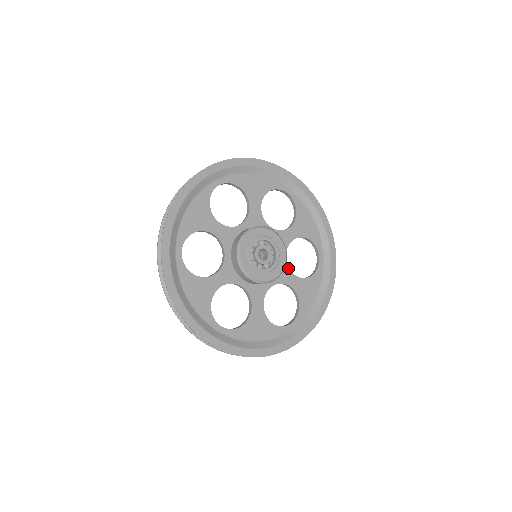
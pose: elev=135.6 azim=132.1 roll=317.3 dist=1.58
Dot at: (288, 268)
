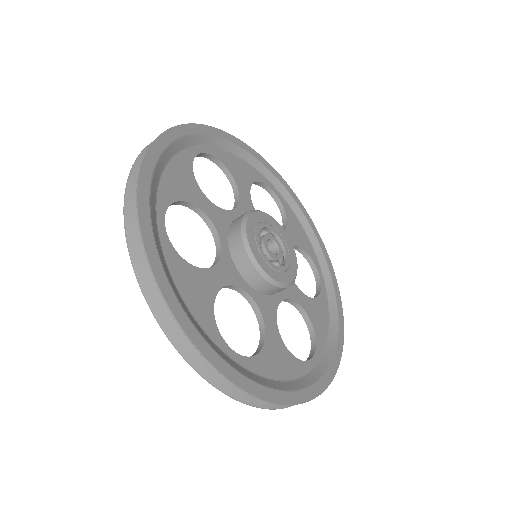
Dot at: occluded
